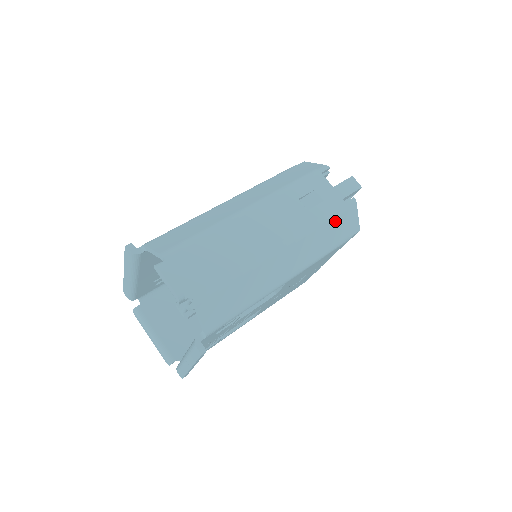
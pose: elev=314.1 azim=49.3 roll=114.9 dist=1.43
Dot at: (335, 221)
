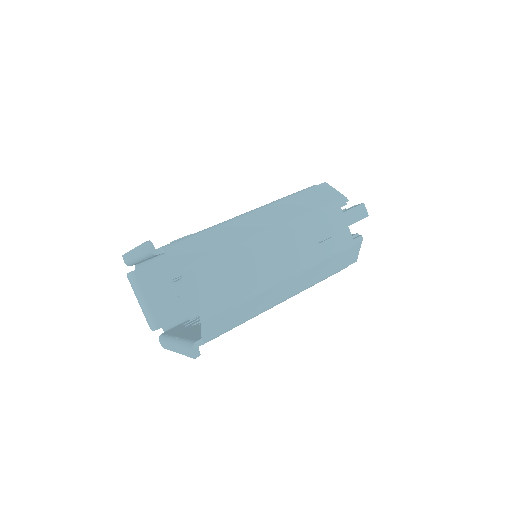
Dot at: (339, 255)
